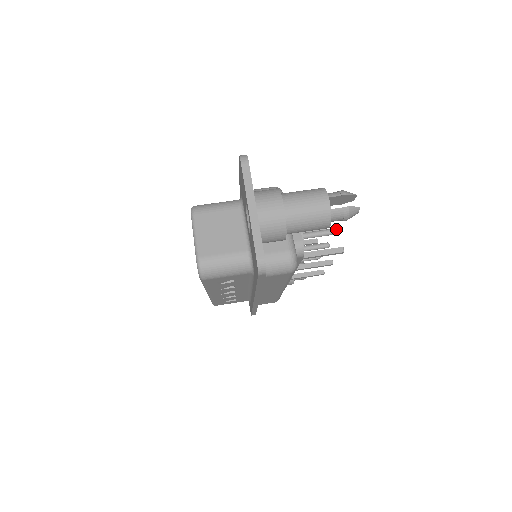
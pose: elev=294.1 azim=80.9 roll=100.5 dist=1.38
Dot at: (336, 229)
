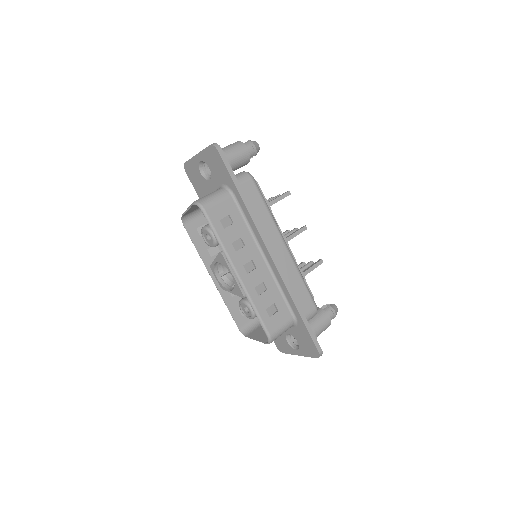
Dot at: (278, 195)
